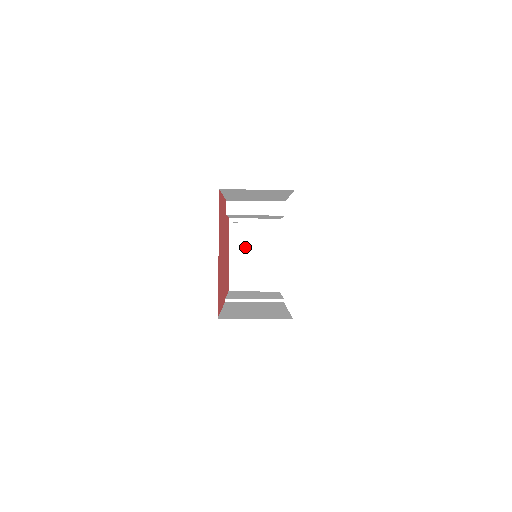
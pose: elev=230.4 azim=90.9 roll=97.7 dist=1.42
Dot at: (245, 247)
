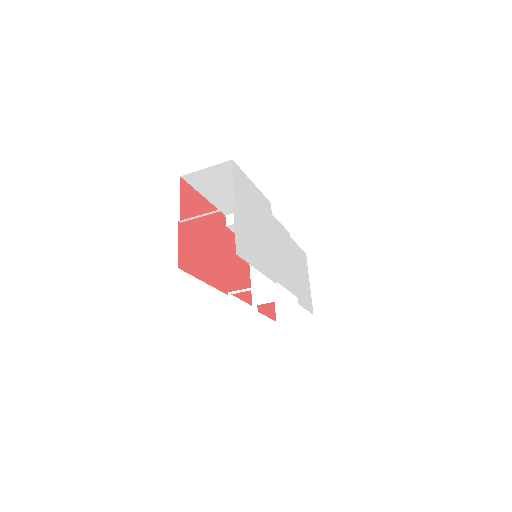
Dot at: occluded
